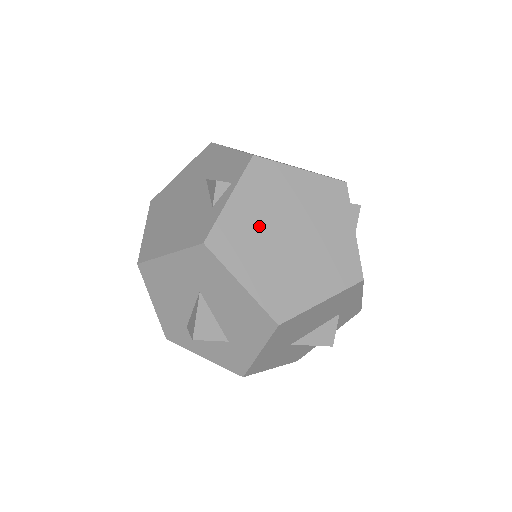
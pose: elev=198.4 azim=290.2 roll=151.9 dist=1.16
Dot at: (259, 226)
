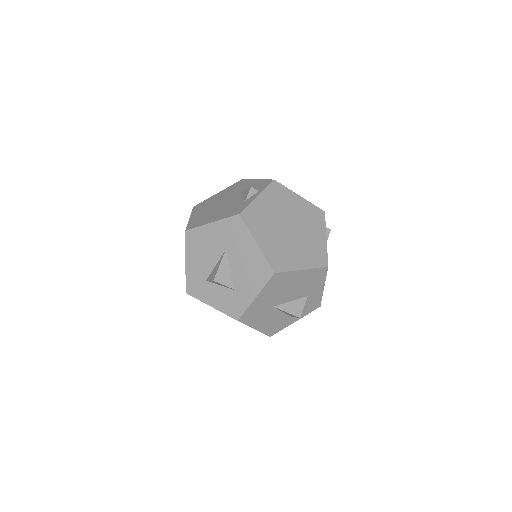
Dot at: (272, 216)
